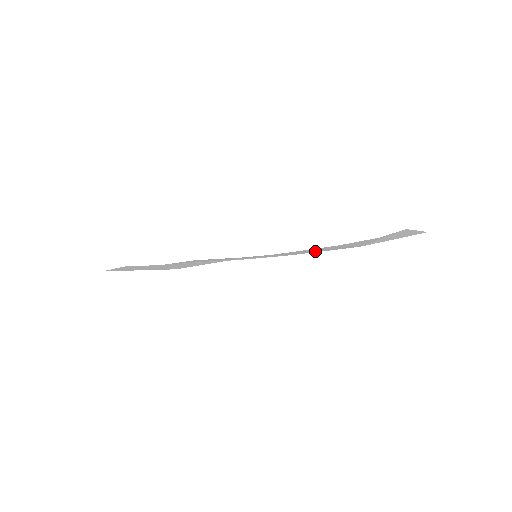
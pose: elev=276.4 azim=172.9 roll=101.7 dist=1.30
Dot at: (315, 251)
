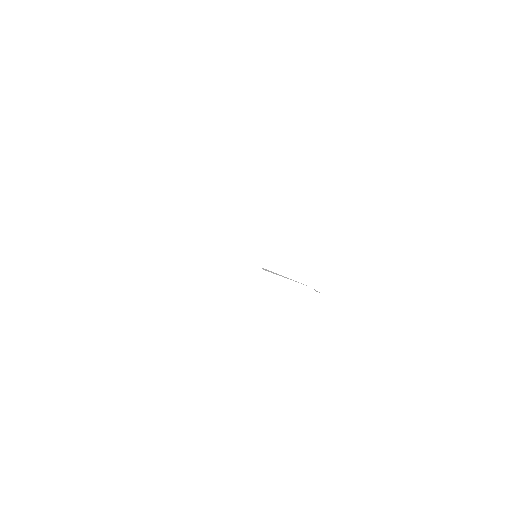
Dot at: occluded
